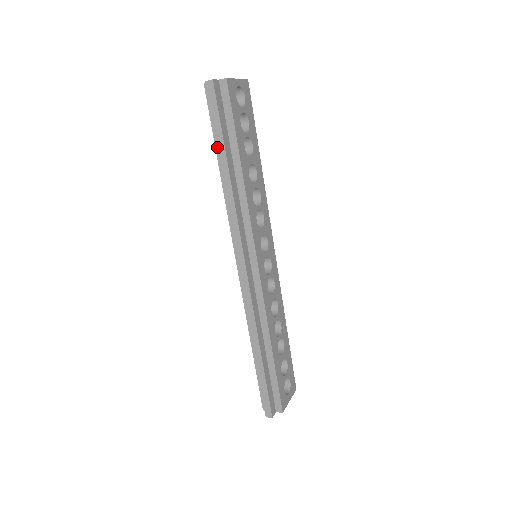
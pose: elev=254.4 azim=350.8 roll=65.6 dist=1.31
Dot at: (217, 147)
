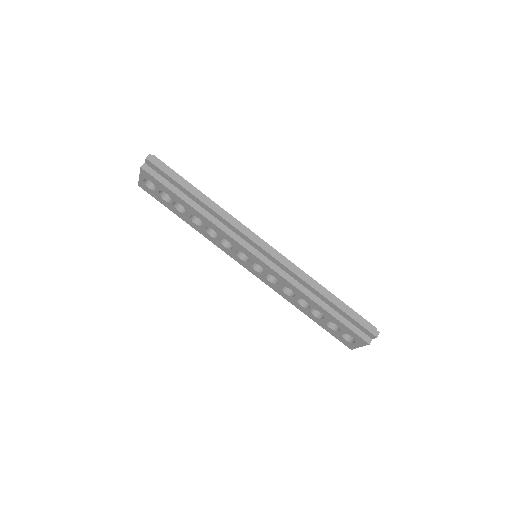
Dot at: (185, 188)
